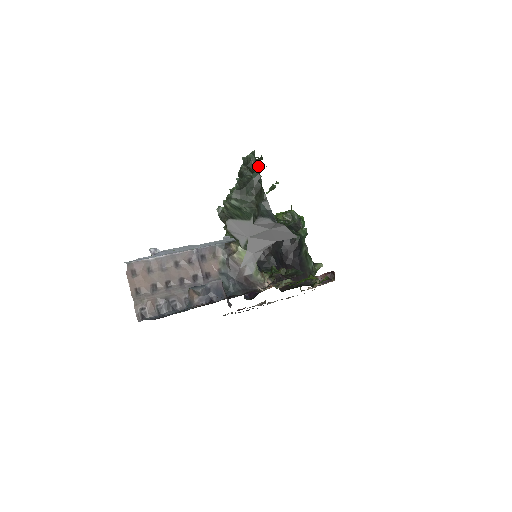
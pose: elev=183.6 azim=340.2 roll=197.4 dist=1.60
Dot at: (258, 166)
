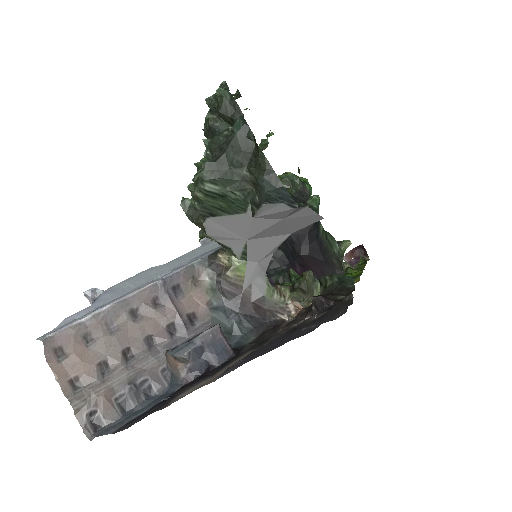
Dot at: (239, 108)
